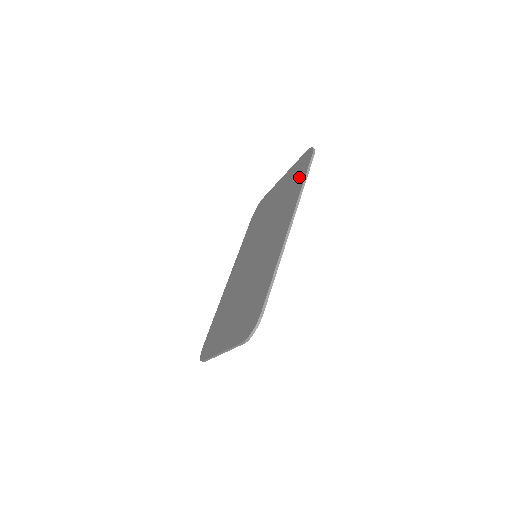
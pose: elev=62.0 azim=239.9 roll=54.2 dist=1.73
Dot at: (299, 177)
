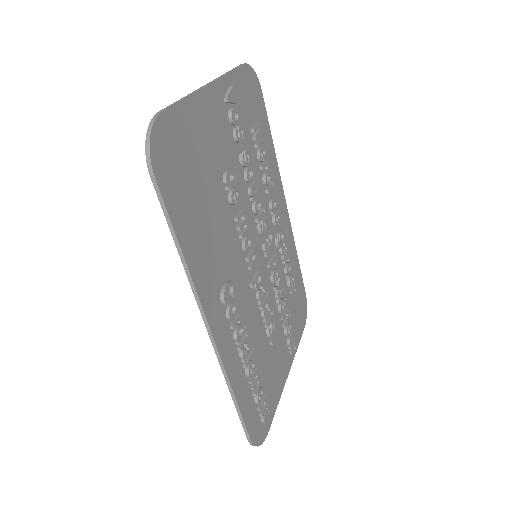
Dot at: (180, 202)
